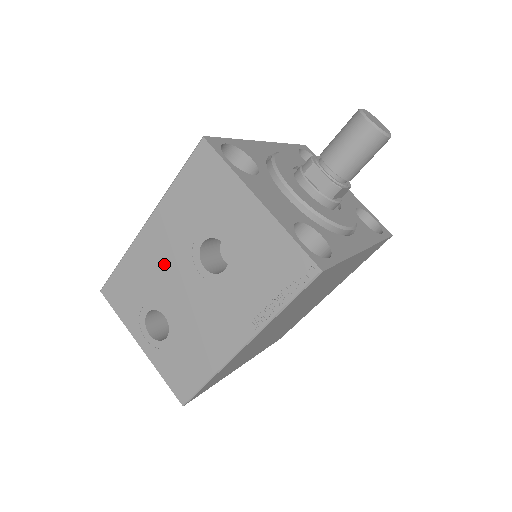
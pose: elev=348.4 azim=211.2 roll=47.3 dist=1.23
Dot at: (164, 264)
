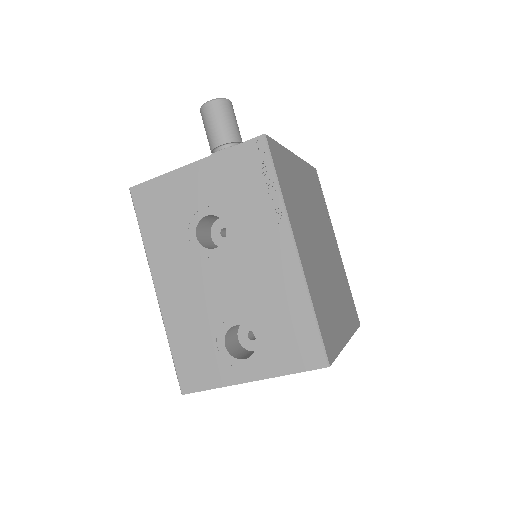
Dot at: (194, 292)
